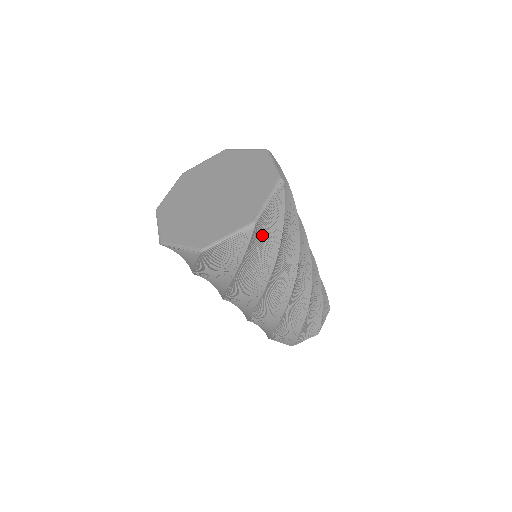
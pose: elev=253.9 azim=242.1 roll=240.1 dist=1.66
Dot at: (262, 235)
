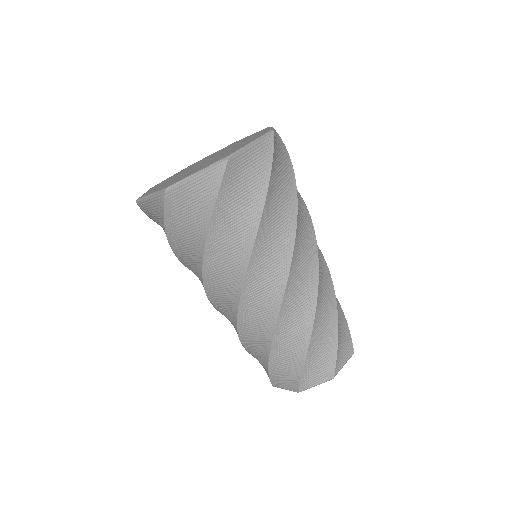
Dot at: (241, 183)
